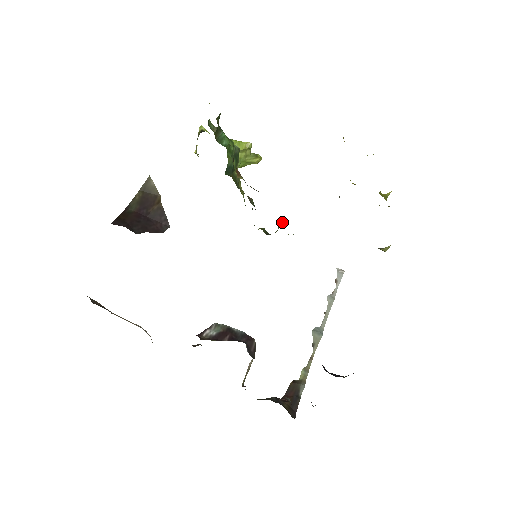
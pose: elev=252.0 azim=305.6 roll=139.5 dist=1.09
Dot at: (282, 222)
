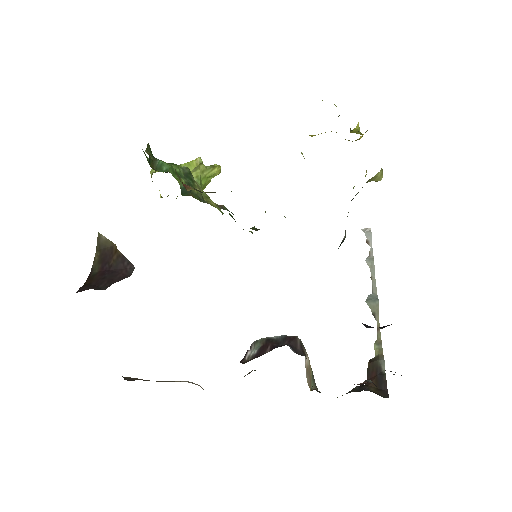
Dot at: (265, 211)
